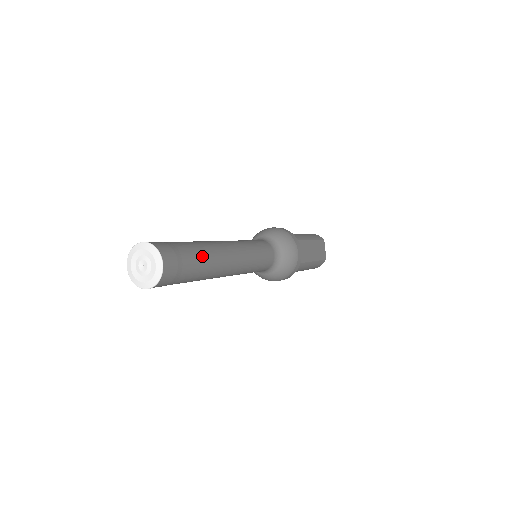
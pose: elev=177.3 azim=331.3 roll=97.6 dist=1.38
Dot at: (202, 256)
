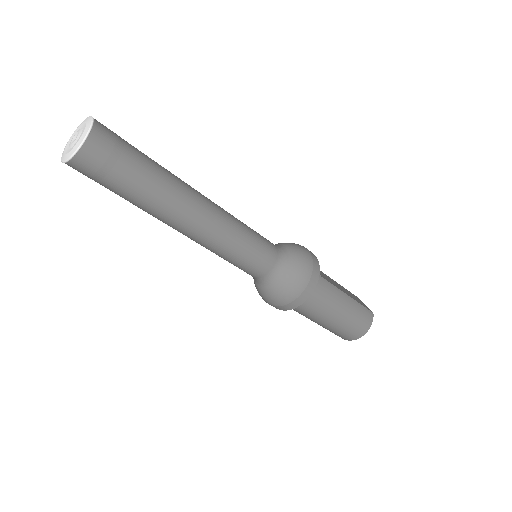
Dot at: (155, 162)
